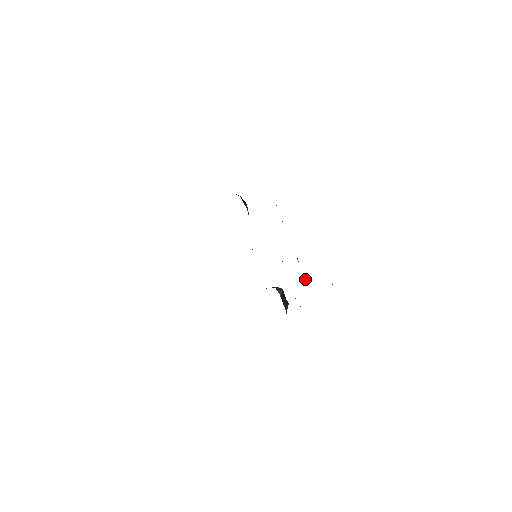
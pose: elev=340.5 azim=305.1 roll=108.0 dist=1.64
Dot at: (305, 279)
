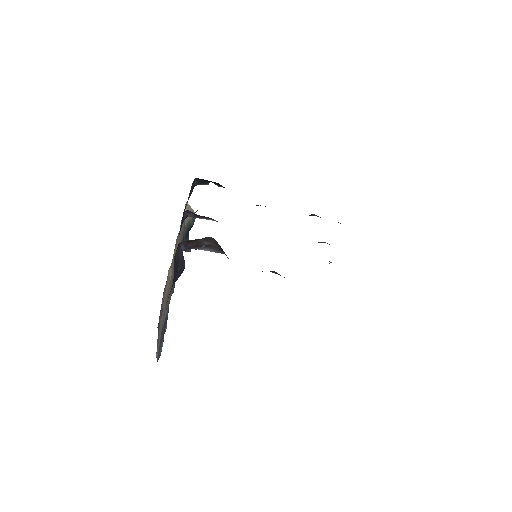
Dot at: occluded
